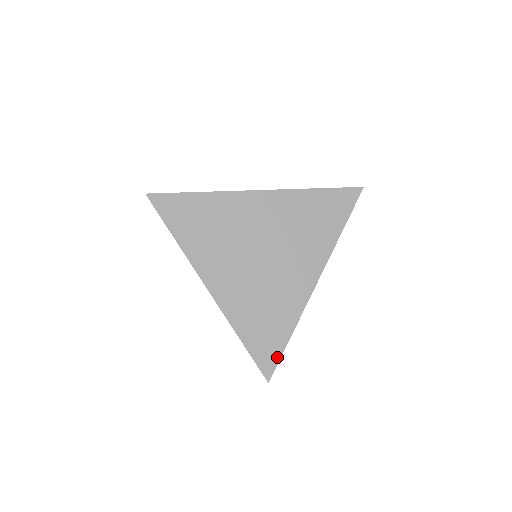
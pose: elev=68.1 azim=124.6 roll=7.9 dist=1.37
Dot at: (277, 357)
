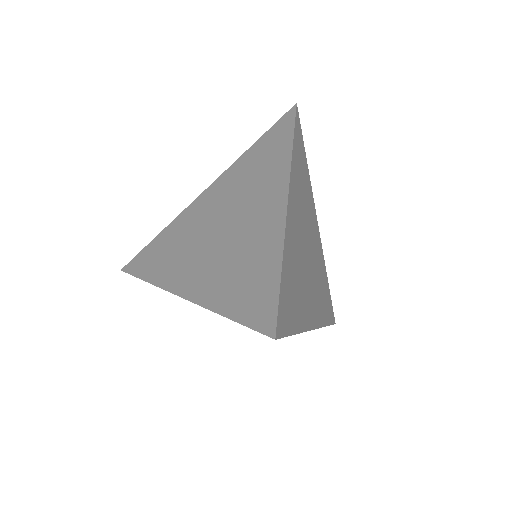
Dot at: (274, 301)
